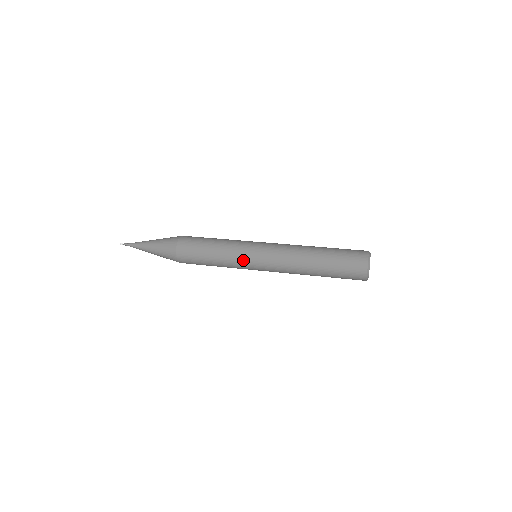
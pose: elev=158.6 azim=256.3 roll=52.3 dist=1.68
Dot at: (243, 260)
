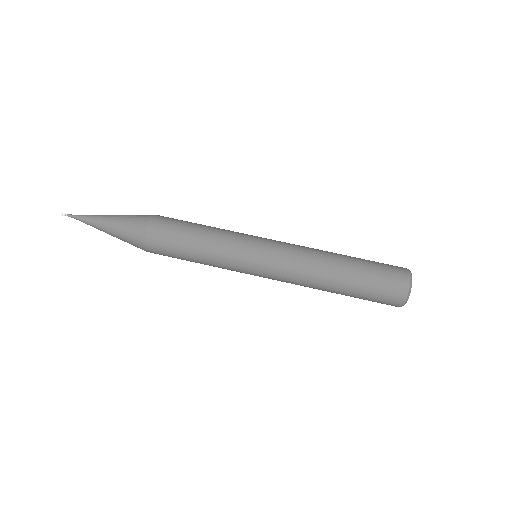
Dot at: (239, 268)
